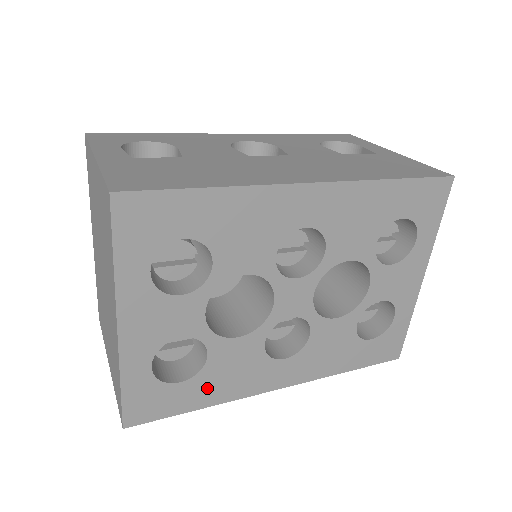
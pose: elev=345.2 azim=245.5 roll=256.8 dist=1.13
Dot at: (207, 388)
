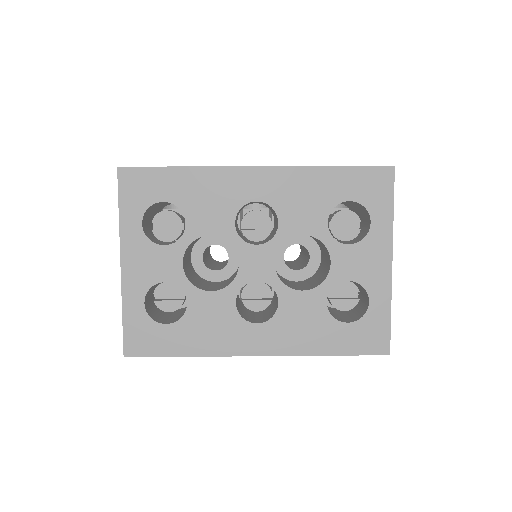
Dot at: (189, 336)
